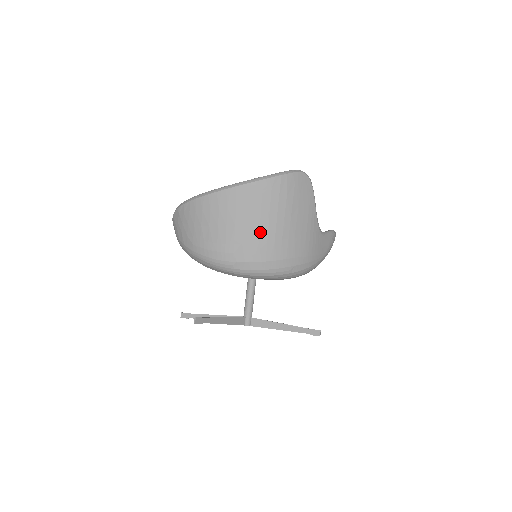
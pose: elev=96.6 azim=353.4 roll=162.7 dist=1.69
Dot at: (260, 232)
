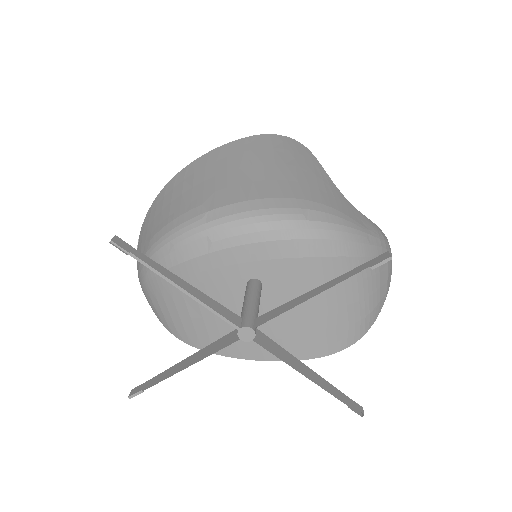
Dot at: (240, 176)
